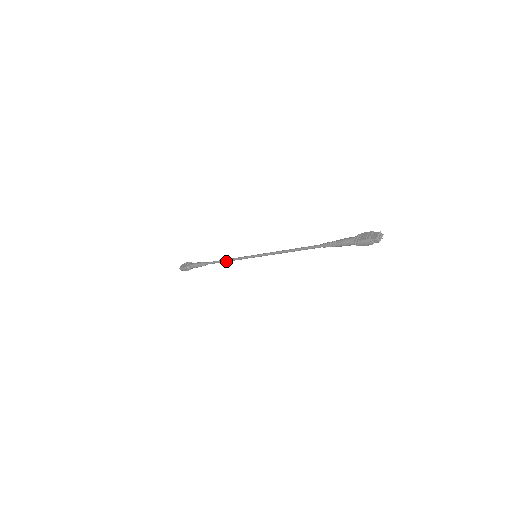
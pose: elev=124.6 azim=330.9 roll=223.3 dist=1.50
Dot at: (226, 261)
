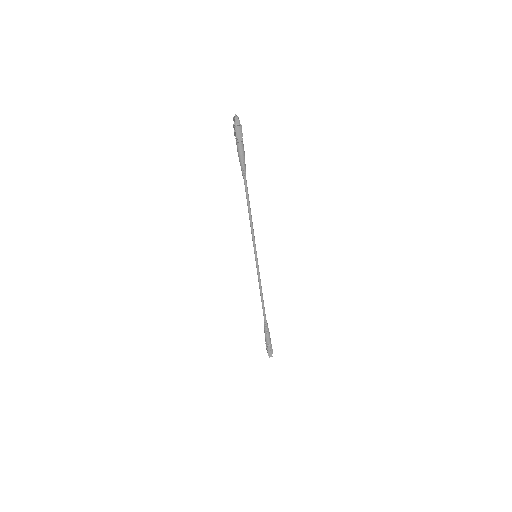
Dot at: (261, 294)
